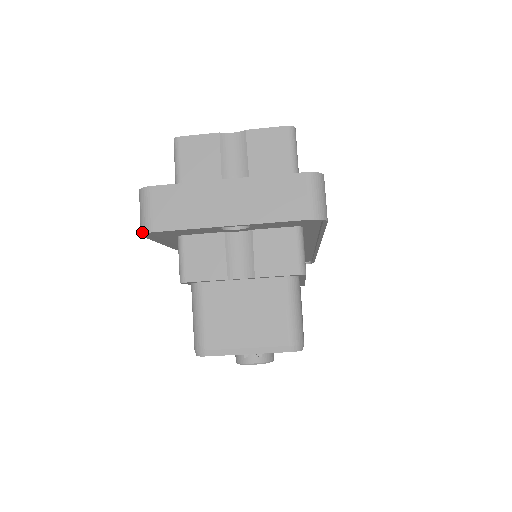
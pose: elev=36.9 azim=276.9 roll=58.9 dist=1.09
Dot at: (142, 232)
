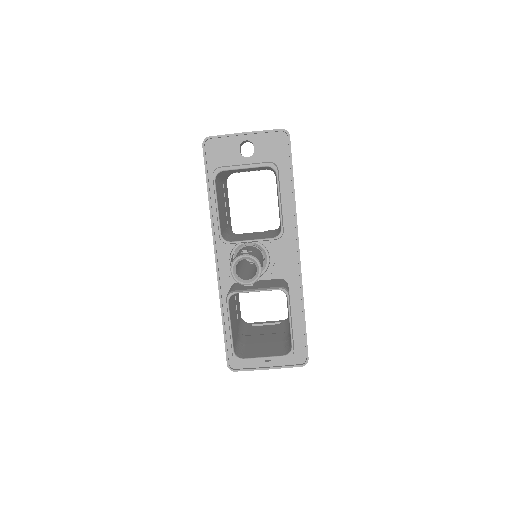
Dot at: (204, 140)
